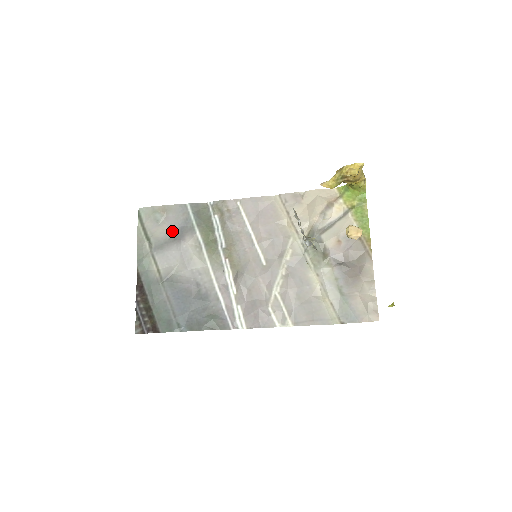
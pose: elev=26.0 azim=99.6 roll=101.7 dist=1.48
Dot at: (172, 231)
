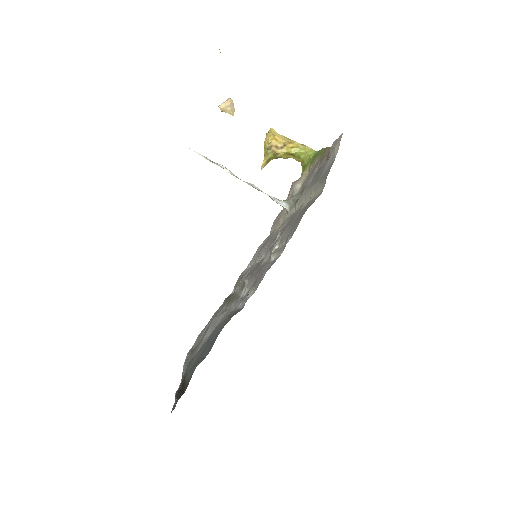
Dot at: occluded
